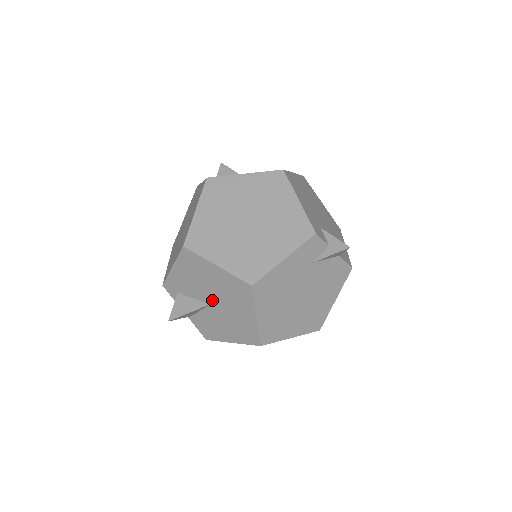
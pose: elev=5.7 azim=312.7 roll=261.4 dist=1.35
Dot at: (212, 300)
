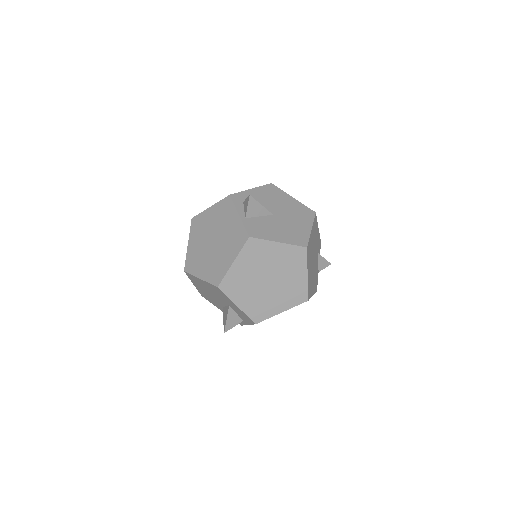
Dot at: (277, 213)
